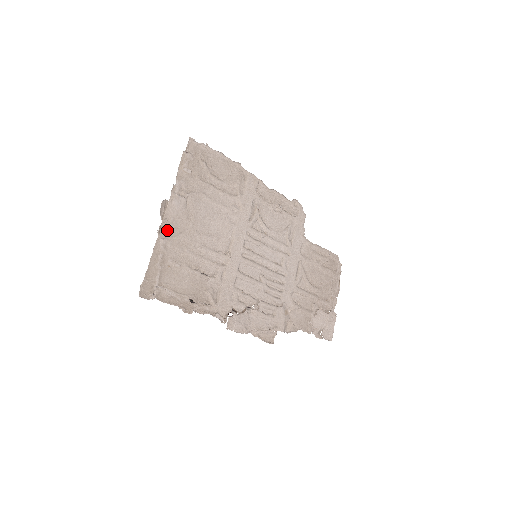
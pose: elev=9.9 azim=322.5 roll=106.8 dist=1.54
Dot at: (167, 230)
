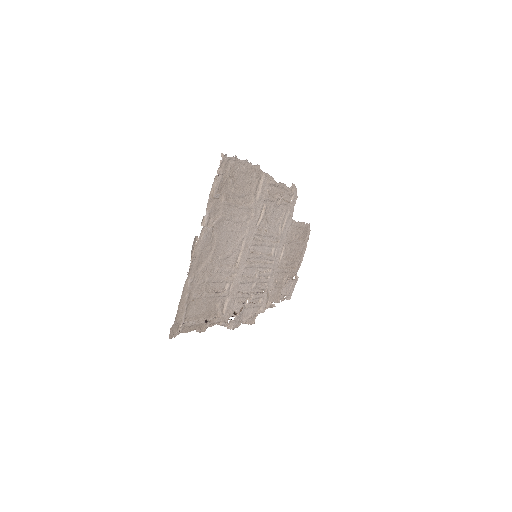
Dot at: (194, 267)
